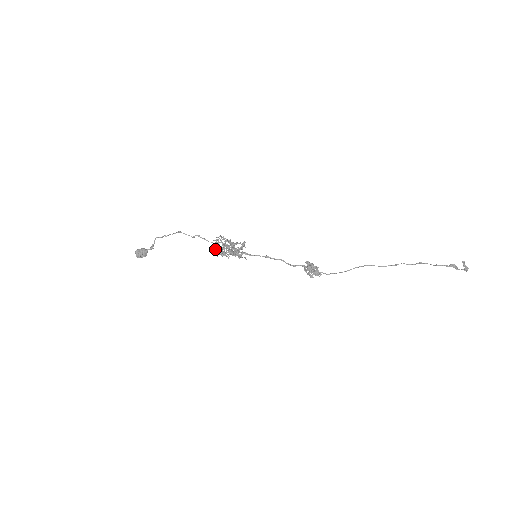
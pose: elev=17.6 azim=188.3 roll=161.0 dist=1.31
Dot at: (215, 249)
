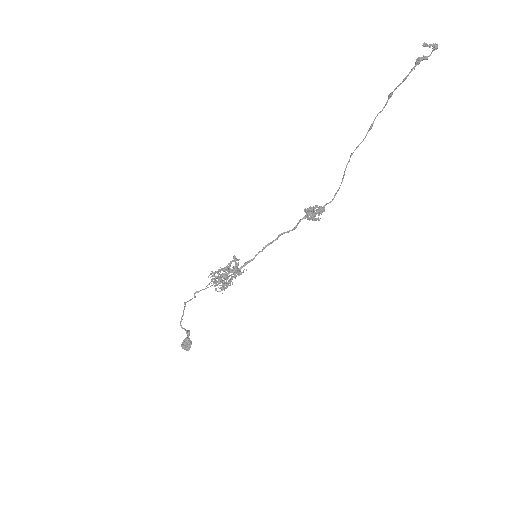
Dot at: (215, 290)
